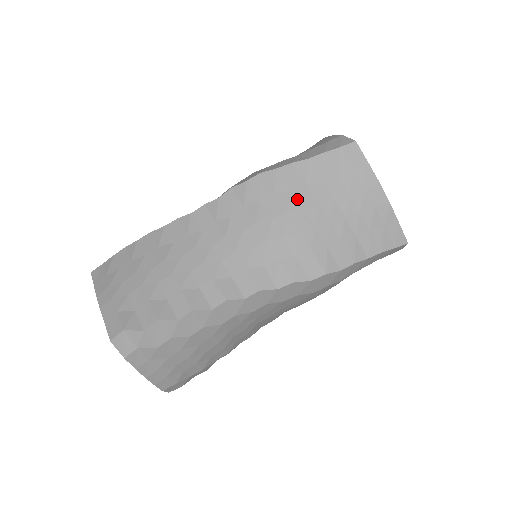
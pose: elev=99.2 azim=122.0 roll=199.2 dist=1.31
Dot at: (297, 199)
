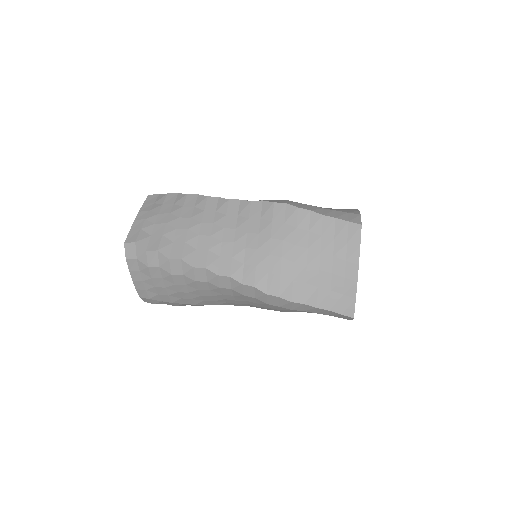
Dot at: (296, 236)
